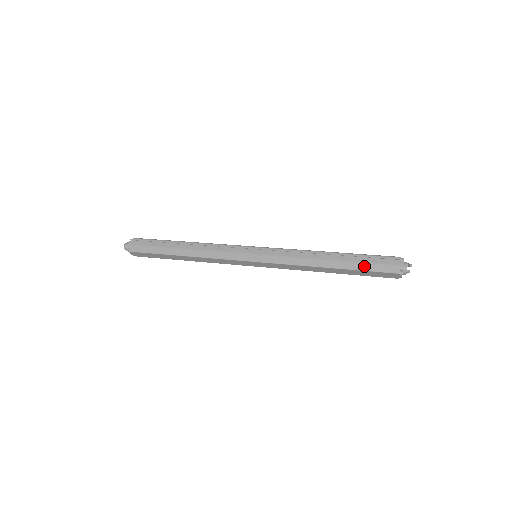
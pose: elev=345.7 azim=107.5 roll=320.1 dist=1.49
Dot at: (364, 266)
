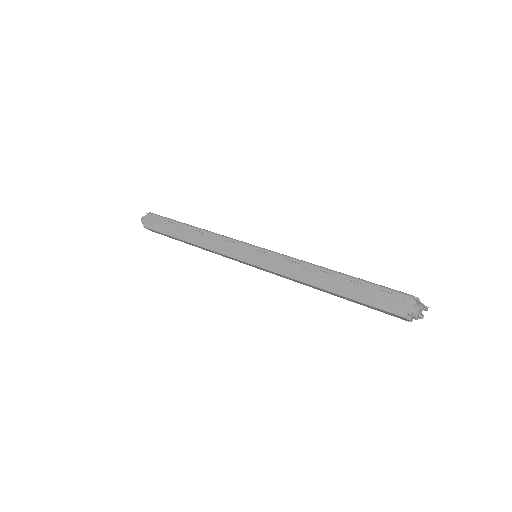
Dot at: (365, 298)
